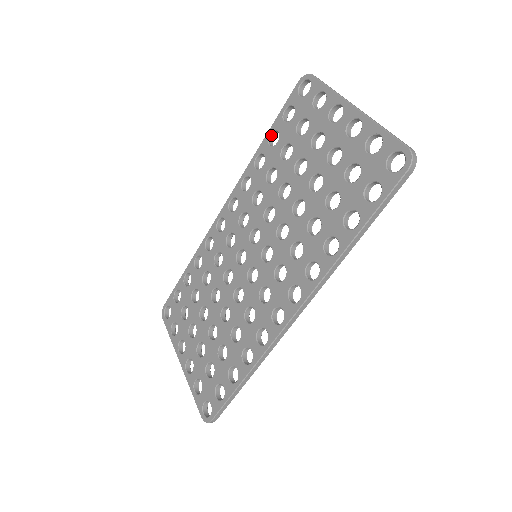
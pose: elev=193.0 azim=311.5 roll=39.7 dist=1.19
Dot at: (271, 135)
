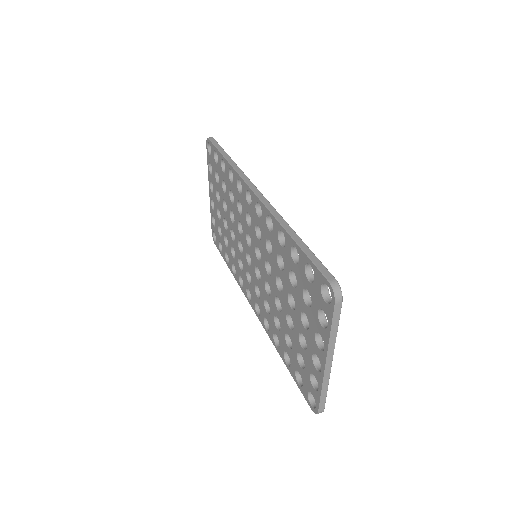
Dot at: (297, 247)
